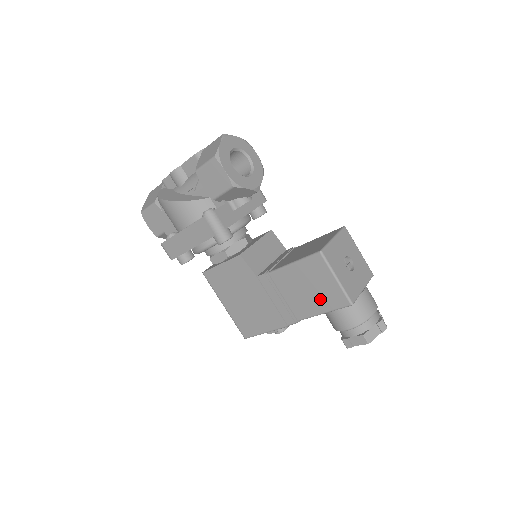
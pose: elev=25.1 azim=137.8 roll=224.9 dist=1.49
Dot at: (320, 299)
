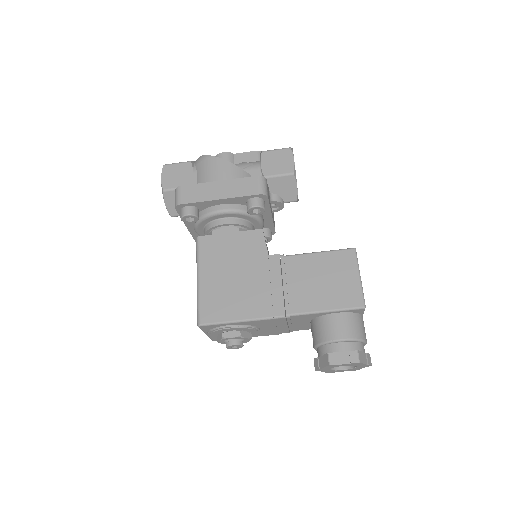
Dot at: (331, 294)
